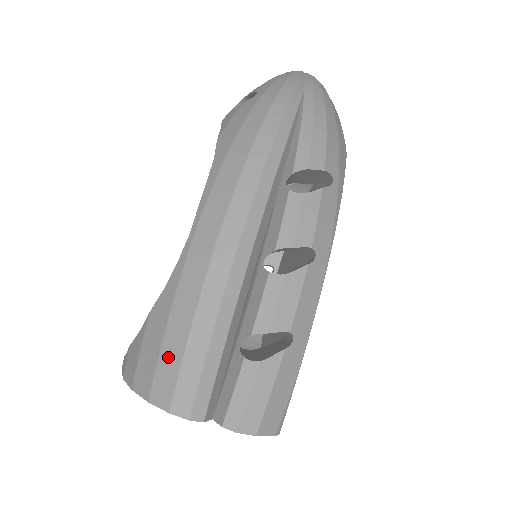
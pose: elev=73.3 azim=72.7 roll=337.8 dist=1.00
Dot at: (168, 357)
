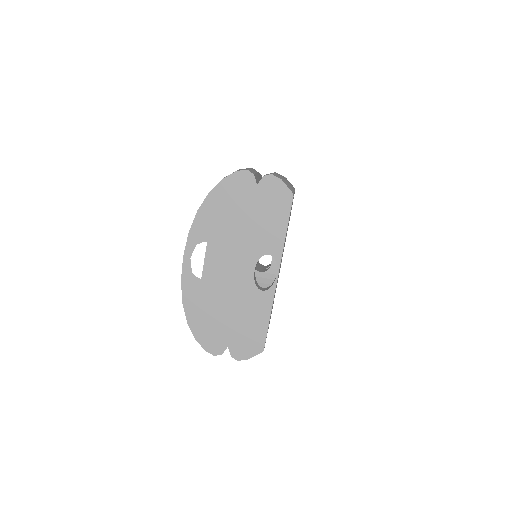
Dot at: occluded
